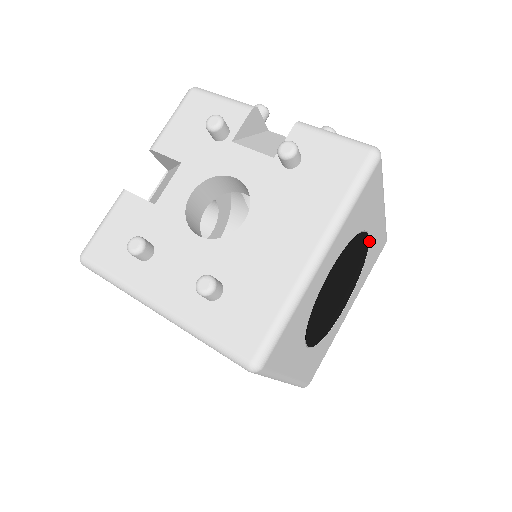
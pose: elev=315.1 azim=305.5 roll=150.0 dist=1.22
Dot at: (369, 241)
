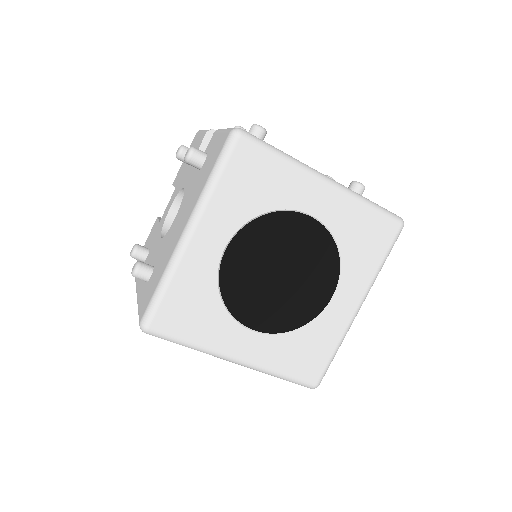
Dot at: (322, 222)
